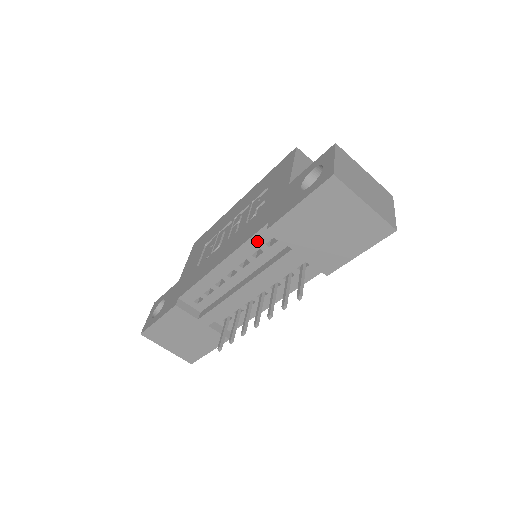
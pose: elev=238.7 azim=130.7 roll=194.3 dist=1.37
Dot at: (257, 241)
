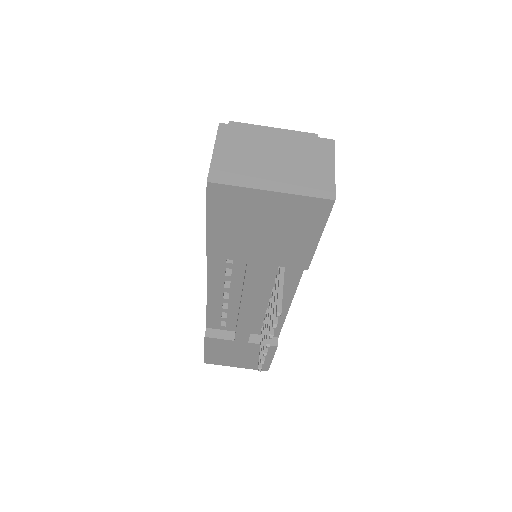
Dot at: (216, 263)
